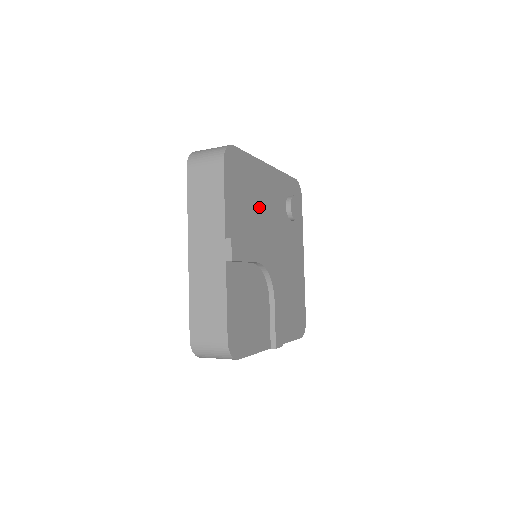
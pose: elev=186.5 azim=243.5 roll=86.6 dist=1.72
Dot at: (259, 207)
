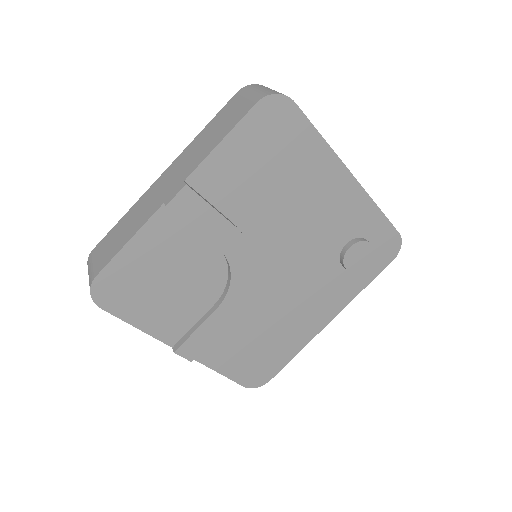
Dot at: (287, 202)
